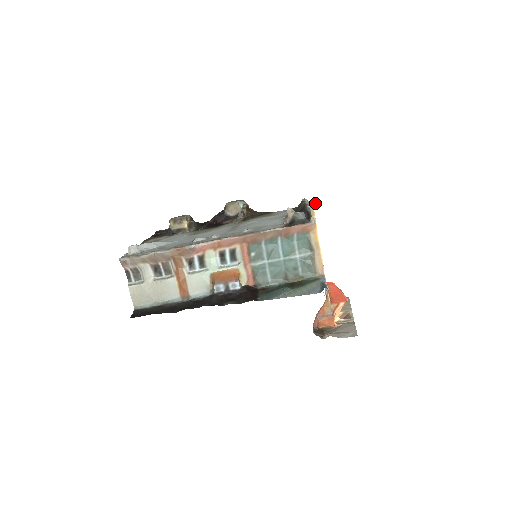
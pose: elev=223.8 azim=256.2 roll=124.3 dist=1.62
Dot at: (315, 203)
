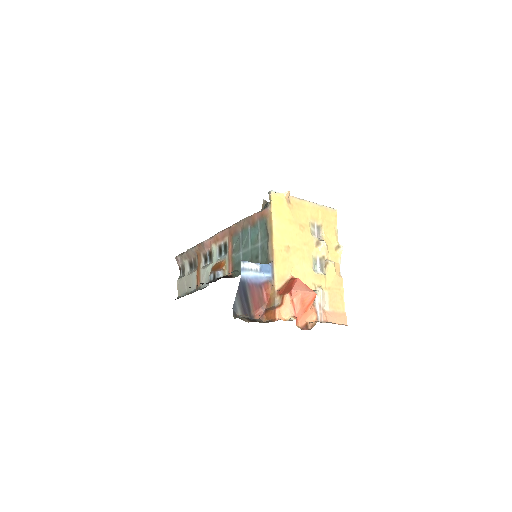
Dot at: (286, 192)
